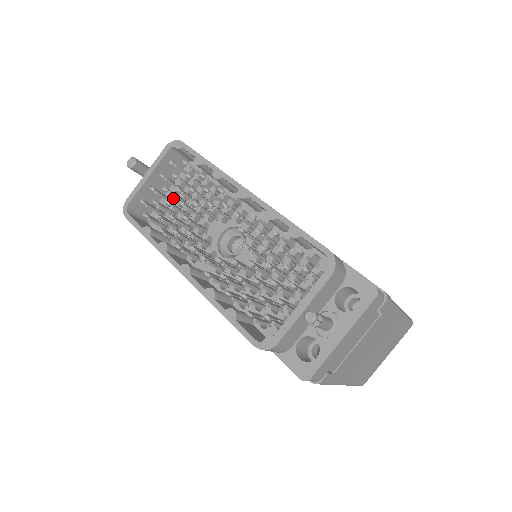
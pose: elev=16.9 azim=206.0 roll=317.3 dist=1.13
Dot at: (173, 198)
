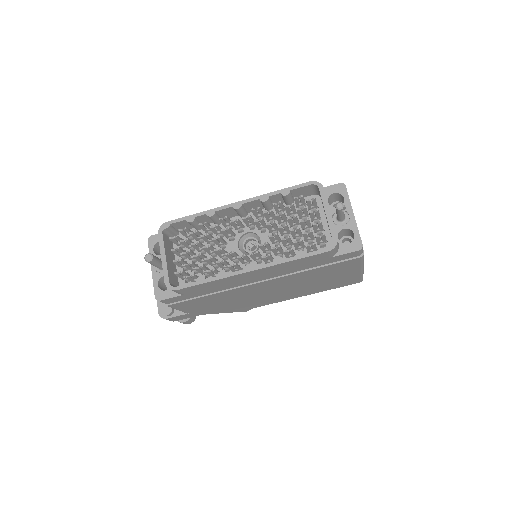
Dot at: occluded
